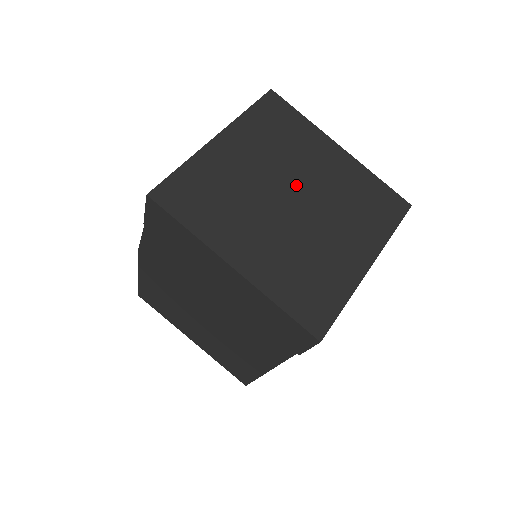
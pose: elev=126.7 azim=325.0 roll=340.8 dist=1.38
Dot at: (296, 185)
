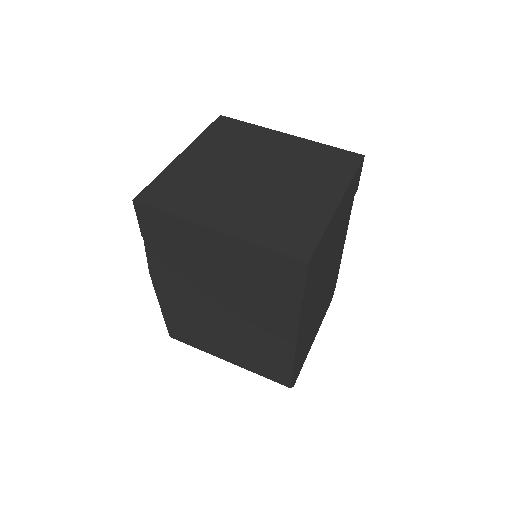
Dot at: (257, 166)
